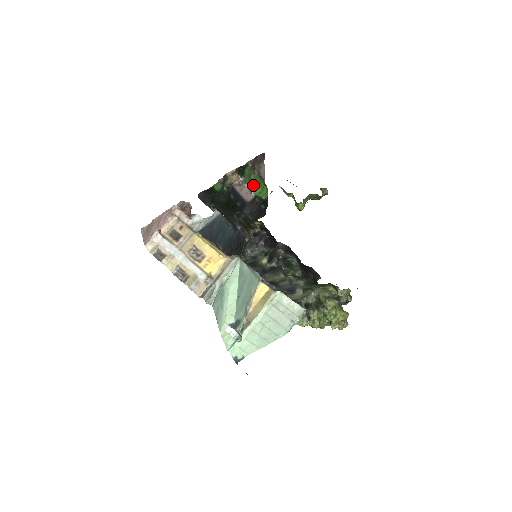
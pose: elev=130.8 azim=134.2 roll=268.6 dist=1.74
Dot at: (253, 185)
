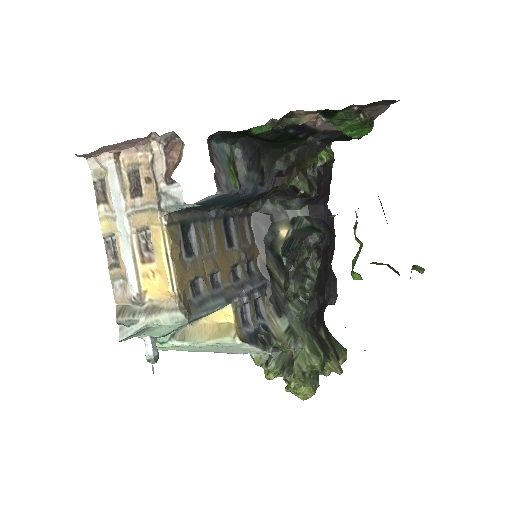
Dot at: (342, 129)
